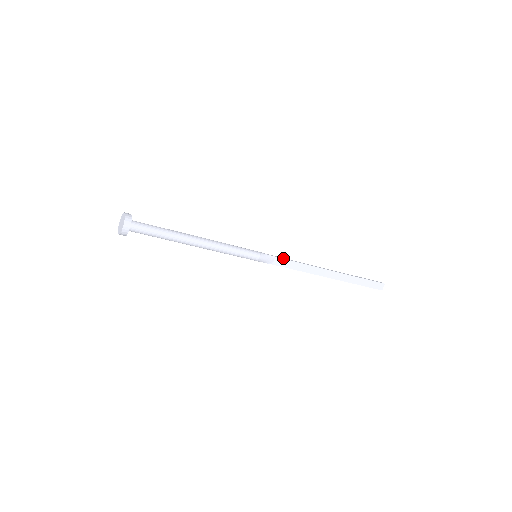
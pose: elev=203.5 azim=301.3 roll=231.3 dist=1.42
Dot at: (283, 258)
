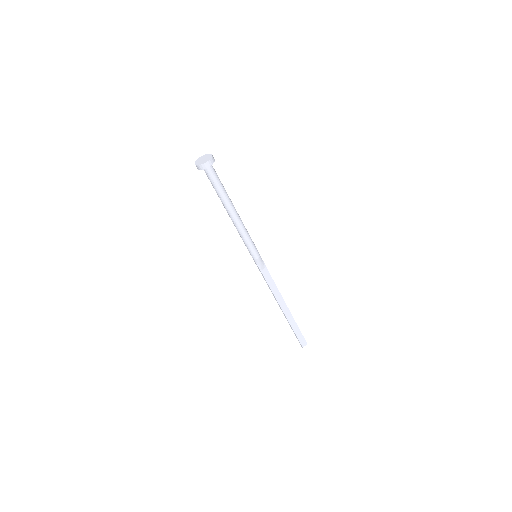
Dot at: occluded
